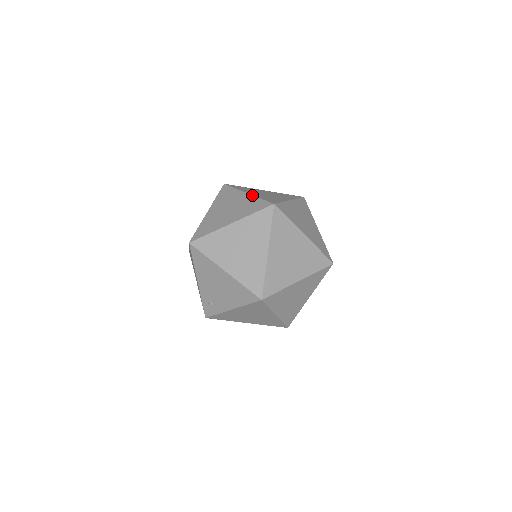
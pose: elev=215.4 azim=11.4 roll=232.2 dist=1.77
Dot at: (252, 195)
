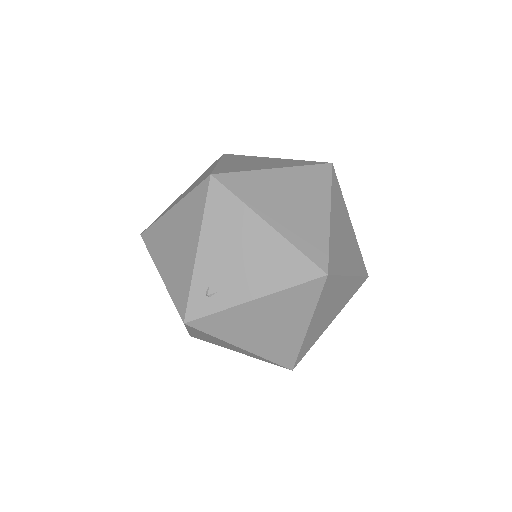
Dot at: occluded
